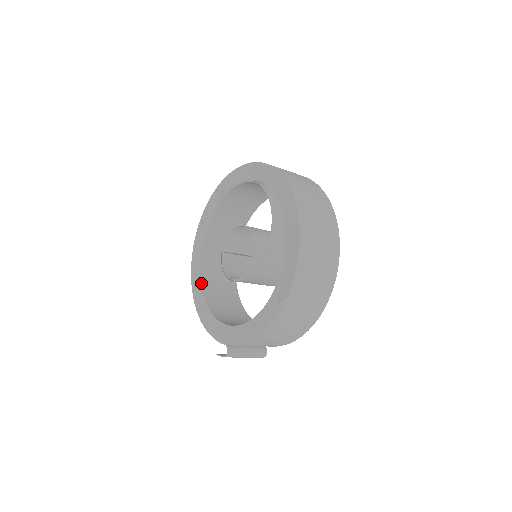
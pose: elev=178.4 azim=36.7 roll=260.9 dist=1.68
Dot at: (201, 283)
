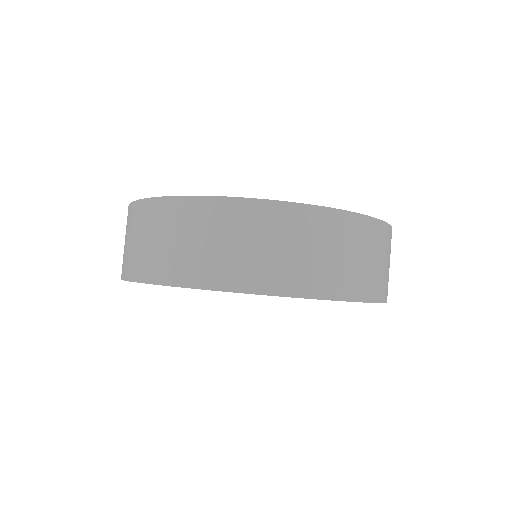
Dot at: occluded
